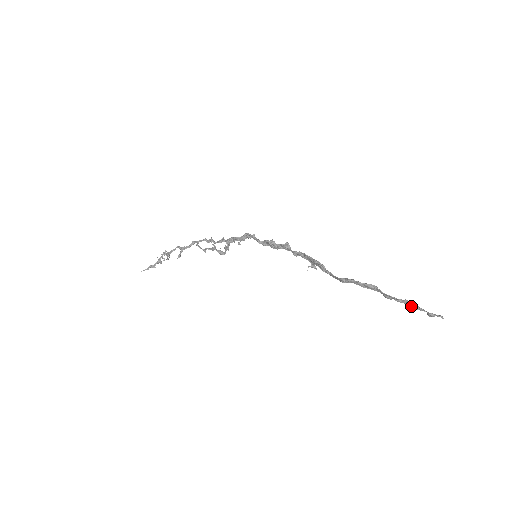
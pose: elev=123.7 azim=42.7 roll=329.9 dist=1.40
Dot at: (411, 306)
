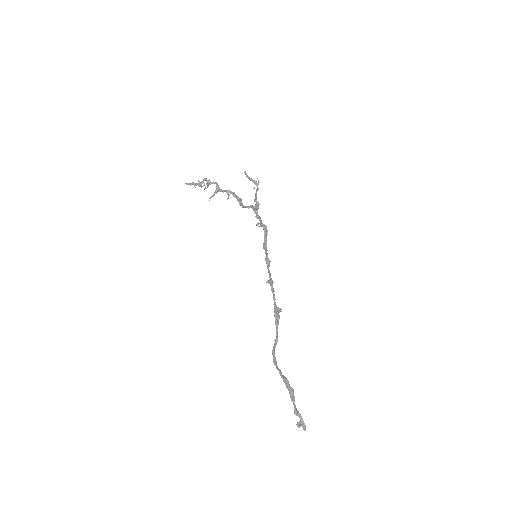
Dot at: (295, 408)
